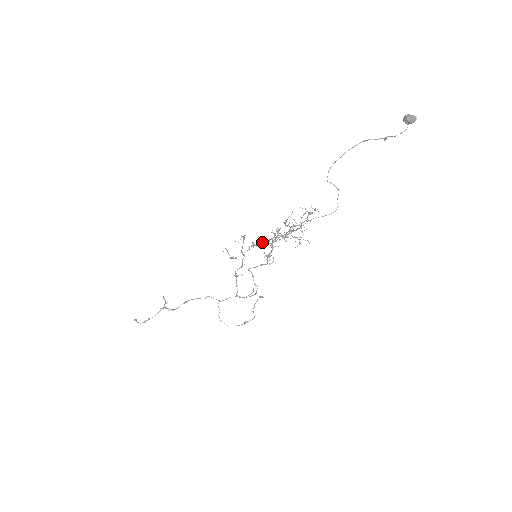
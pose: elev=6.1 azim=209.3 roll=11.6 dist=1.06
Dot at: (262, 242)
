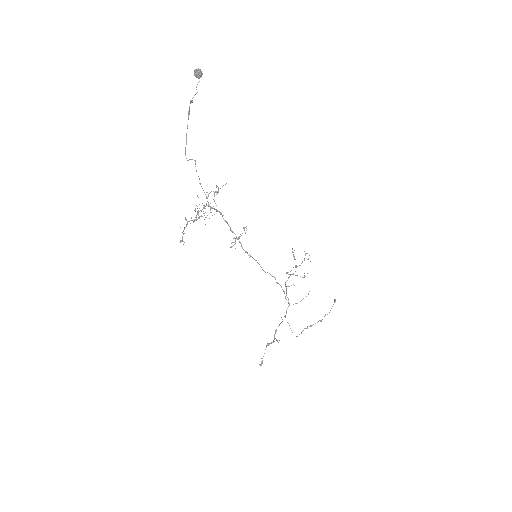
Dot at: (235, 240)
